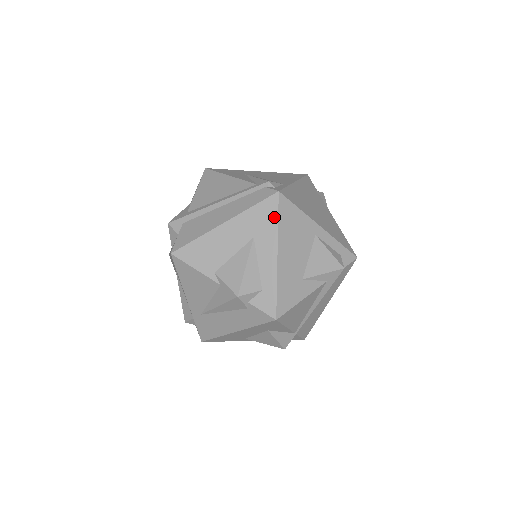
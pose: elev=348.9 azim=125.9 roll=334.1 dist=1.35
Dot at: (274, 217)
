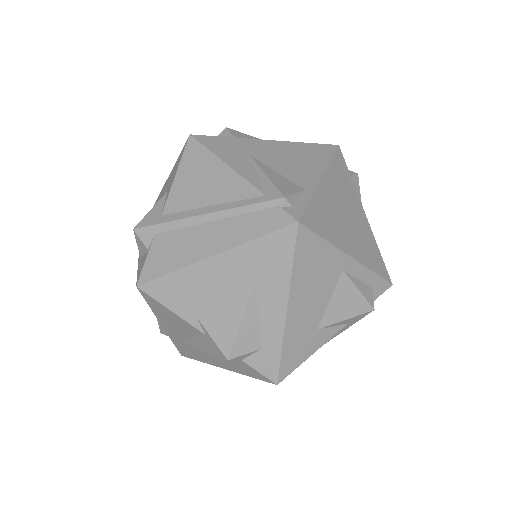
Dot at: (287, 258)
